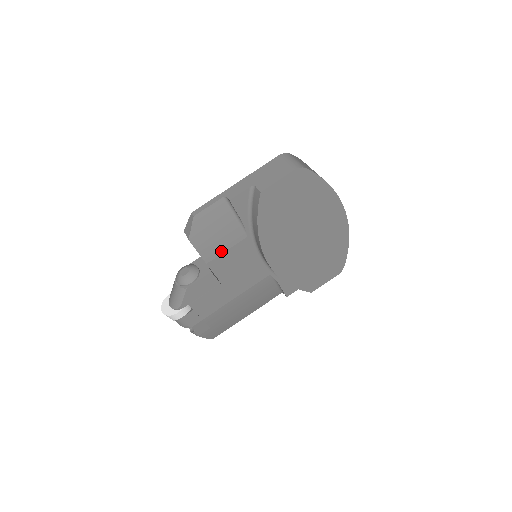
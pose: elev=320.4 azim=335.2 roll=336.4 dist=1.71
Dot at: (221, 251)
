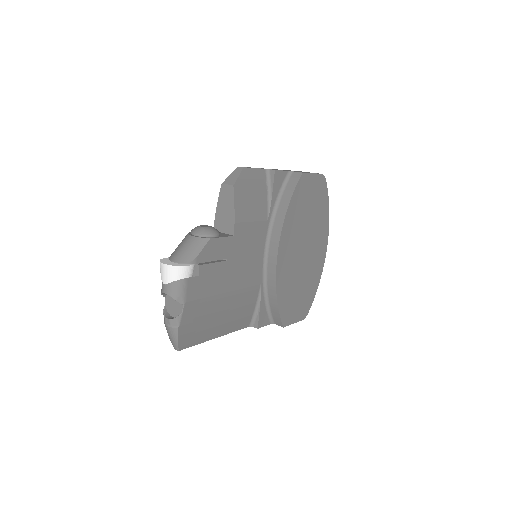
Dot at: (248, 219)
